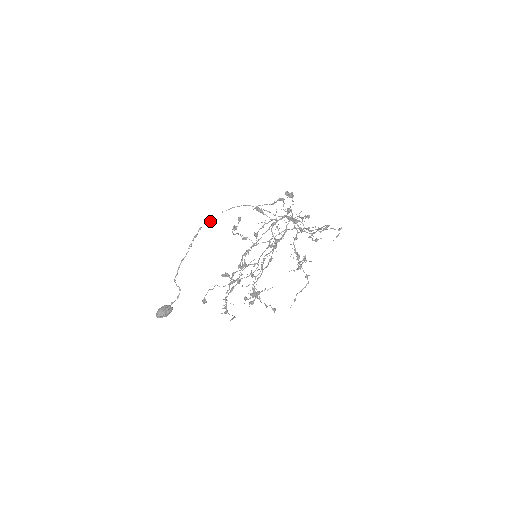
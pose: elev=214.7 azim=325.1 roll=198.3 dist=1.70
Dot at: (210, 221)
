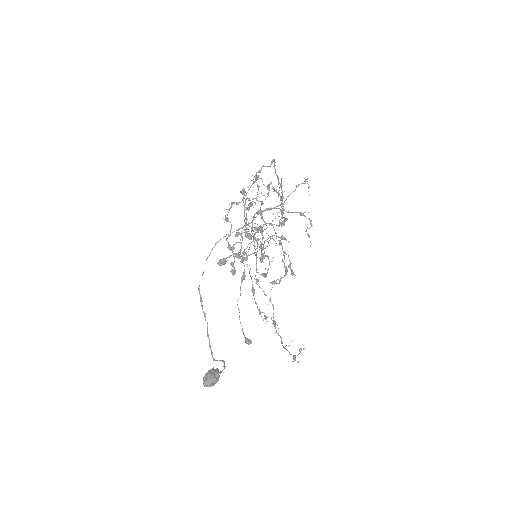
Dot at: (202, 275)
